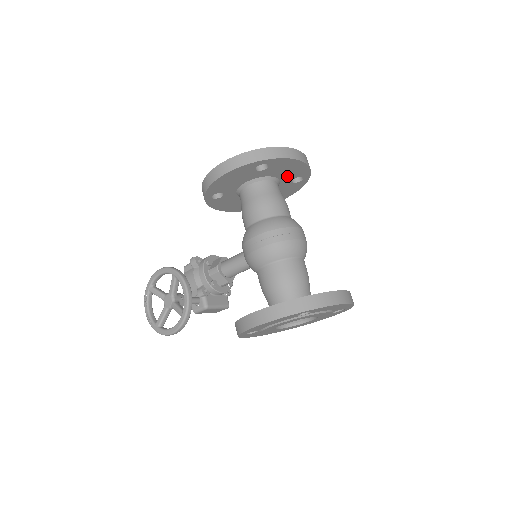
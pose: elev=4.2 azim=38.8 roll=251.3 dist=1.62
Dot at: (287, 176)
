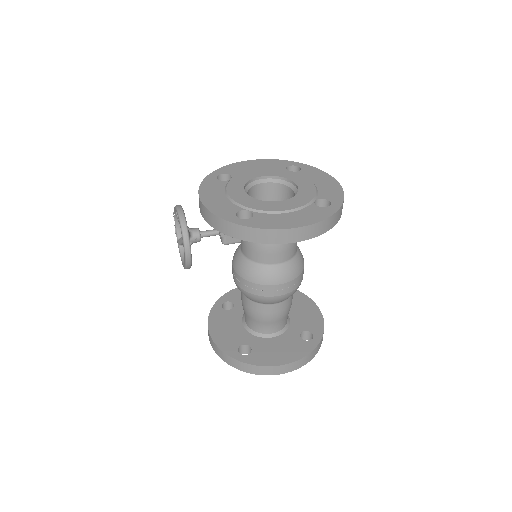
Dot at: occluded
